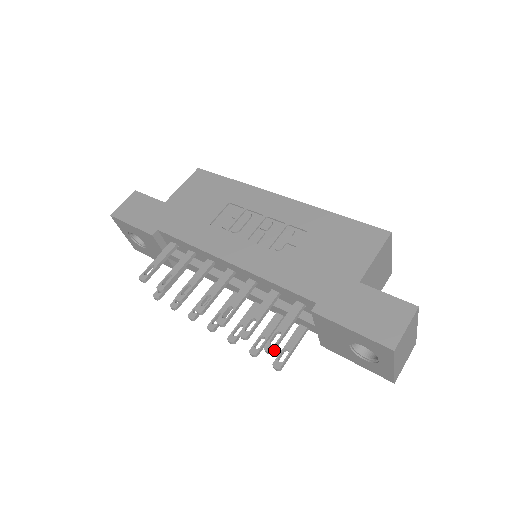
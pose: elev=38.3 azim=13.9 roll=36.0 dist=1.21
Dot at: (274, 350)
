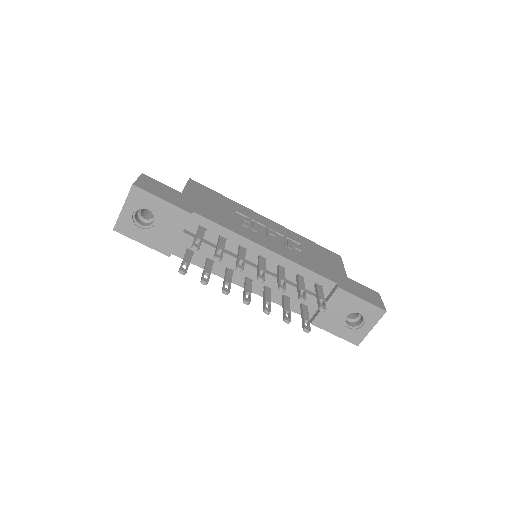
Dot at: (325, 309)
